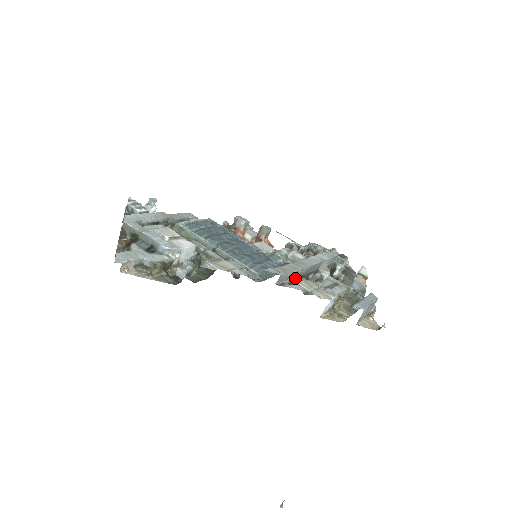
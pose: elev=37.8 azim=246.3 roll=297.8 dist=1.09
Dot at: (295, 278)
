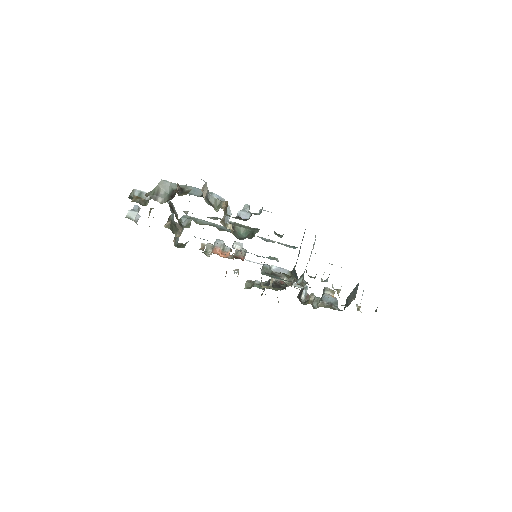
Dot at: (309, 259)
